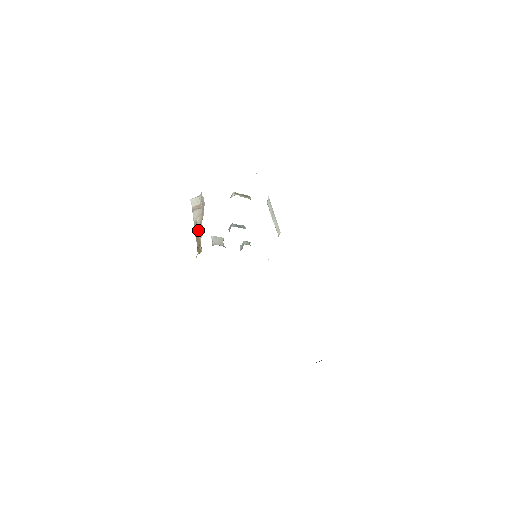
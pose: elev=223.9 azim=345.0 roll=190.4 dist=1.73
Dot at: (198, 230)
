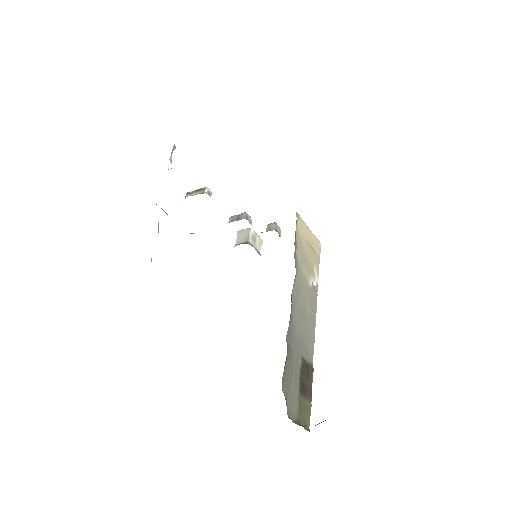
Dot at: occluded
